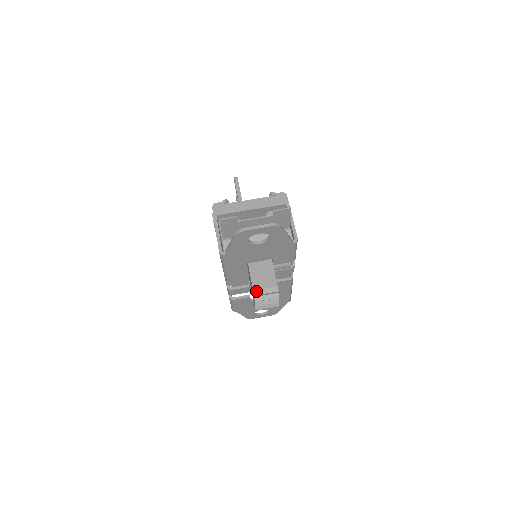
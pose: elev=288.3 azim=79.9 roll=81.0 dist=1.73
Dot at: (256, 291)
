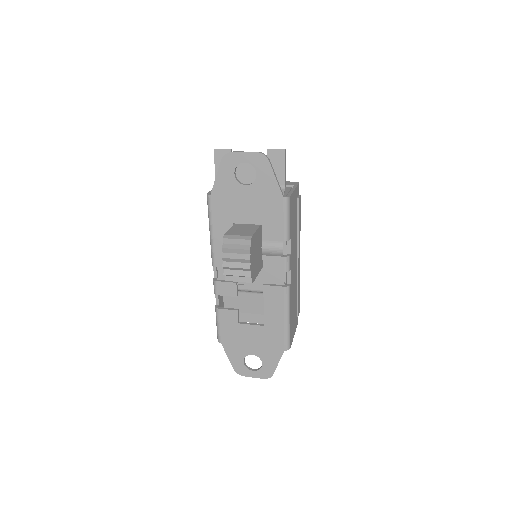
Dot at: (227, 235)
